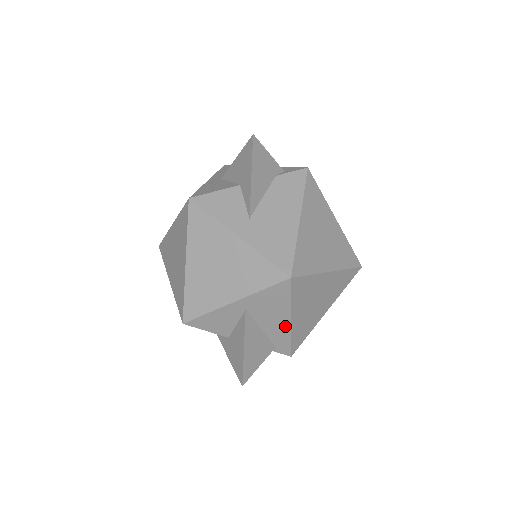
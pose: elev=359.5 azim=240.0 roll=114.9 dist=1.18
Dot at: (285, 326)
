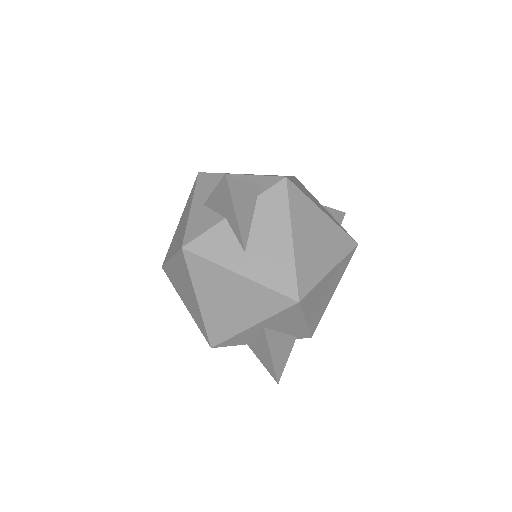
Dot at: (302, 325)
